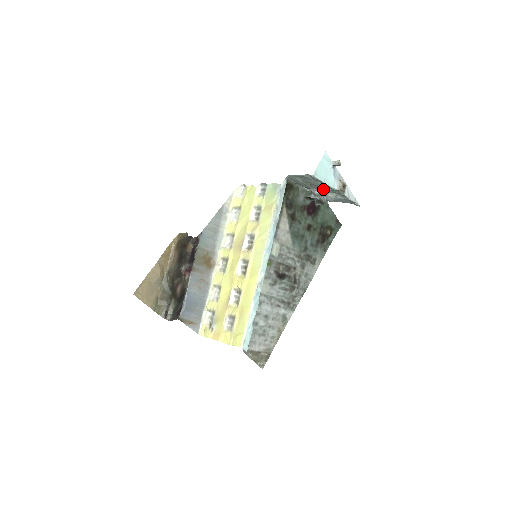
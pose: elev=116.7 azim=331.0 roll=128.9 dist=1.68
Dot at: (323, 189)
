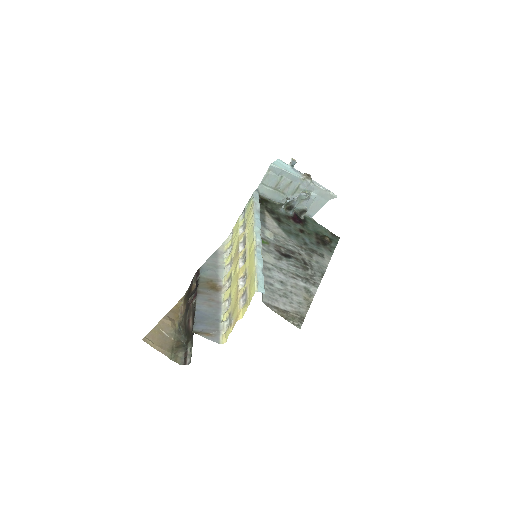
Dot at: (294, 190)
